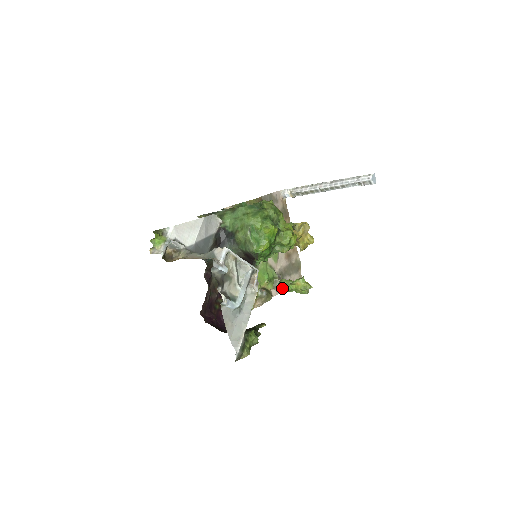
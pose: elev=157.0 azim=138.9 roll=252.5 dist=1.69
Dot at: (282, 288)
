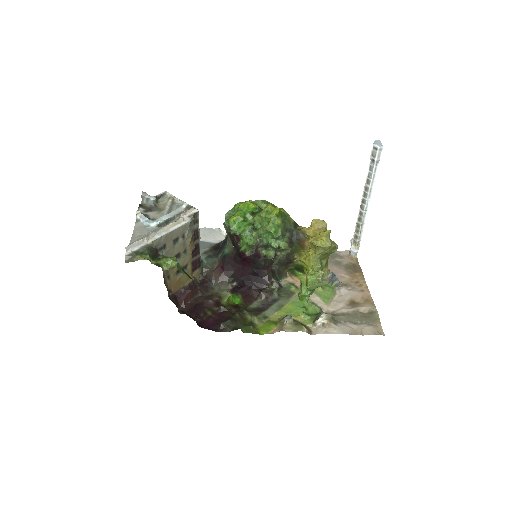
Dot at: (300, 298)
